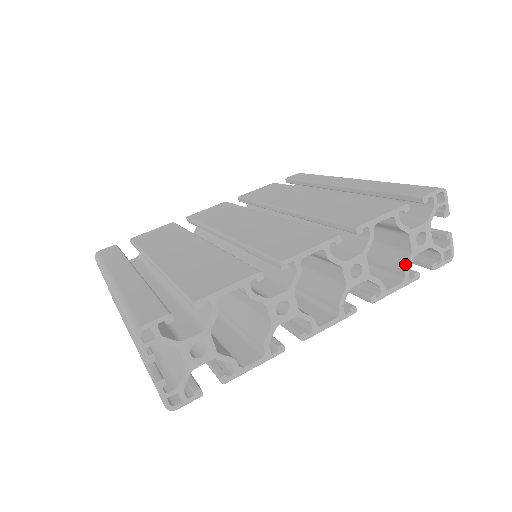
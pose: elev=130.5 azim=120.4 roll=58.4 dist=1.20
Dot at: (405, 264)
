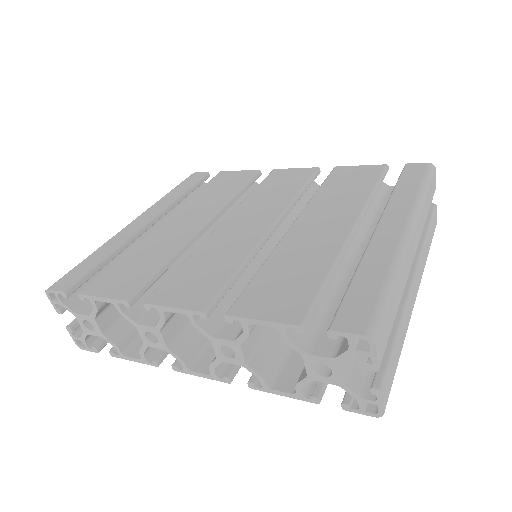
Dot at: (299, 380)
